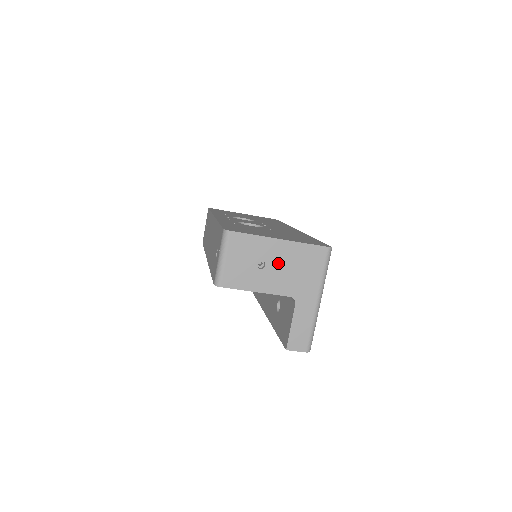
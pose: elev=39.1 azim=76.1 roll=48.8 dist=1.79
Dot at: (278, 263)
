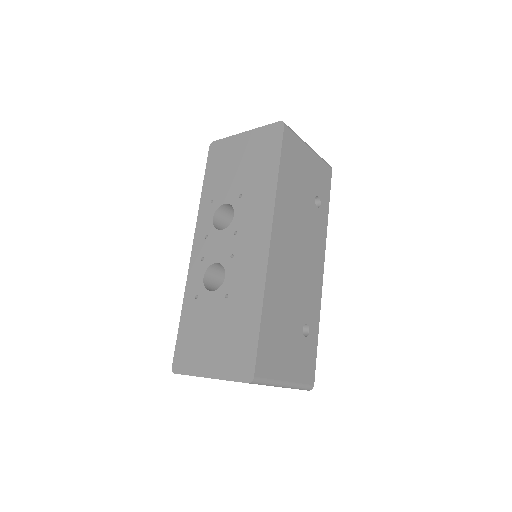
Dot at: occluded
